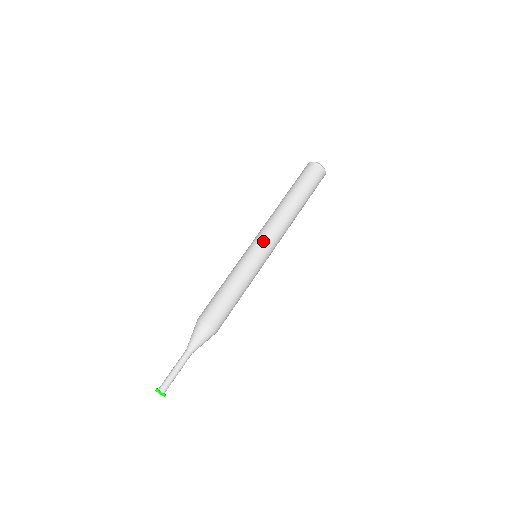
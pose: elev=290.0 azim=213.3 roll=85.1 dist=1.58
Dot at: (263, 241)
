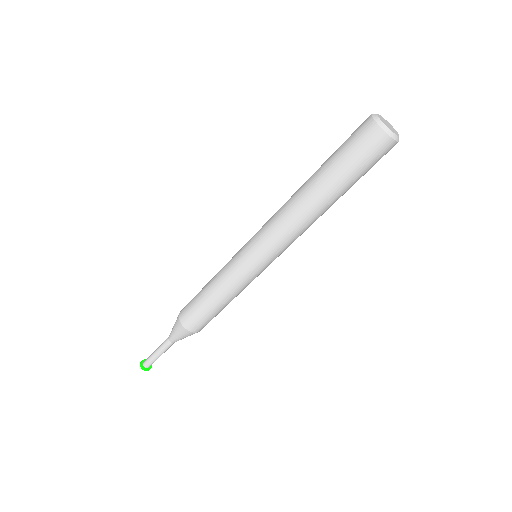
Dot at: (261, 248)
